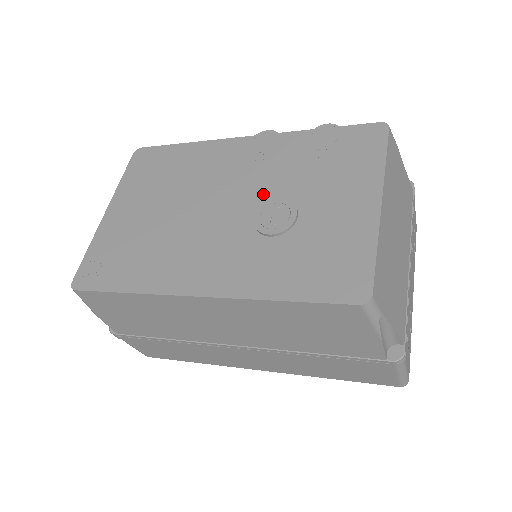
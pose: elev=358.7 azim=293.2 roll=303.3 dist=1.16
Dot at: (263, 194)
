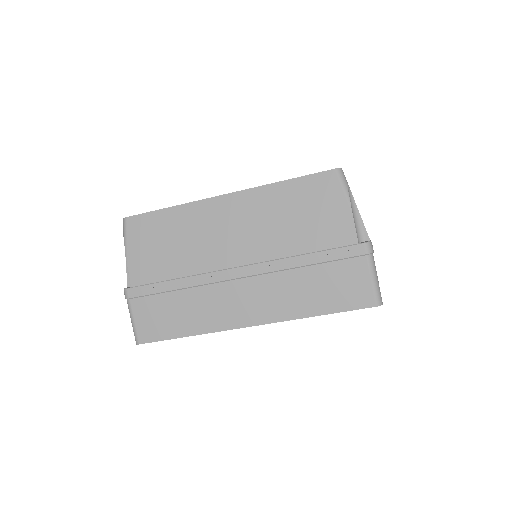
Dot at: occluded
